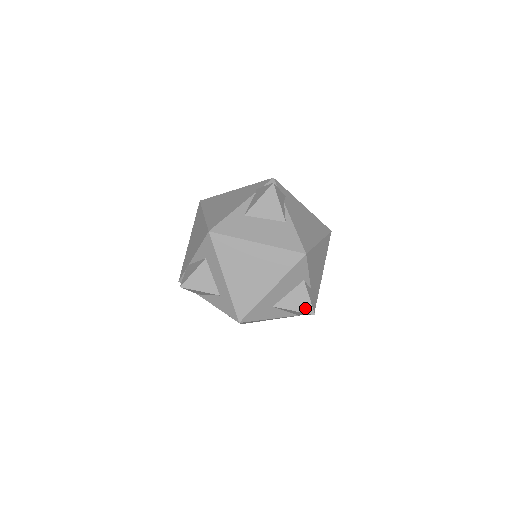
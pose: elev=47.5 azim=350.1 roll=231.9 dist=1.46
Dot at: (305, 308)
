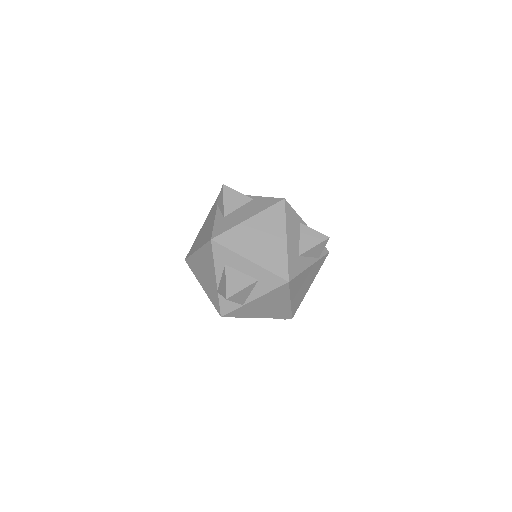
Dot at: (319, 239)
